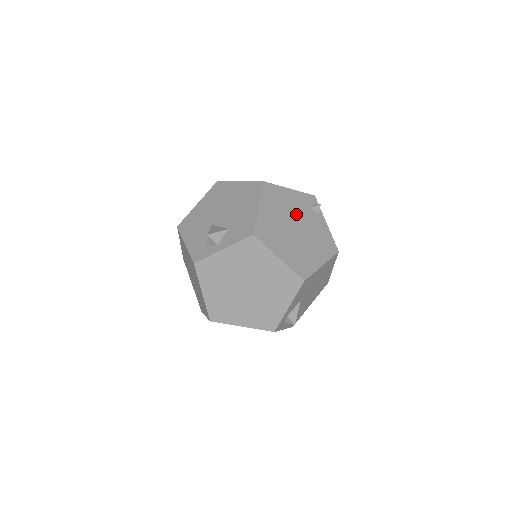
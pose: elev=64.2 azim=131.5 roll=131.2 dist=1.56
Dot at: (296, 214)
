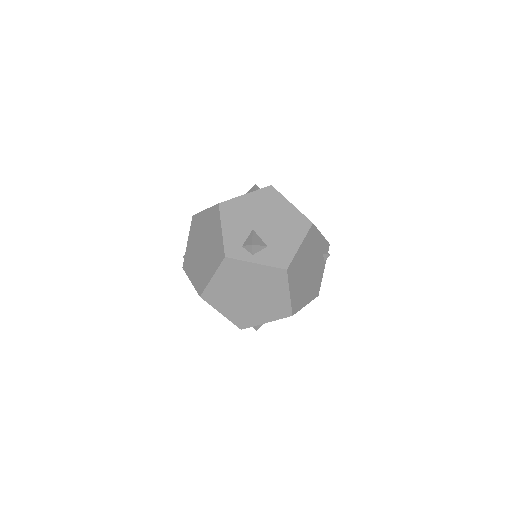
Dot at: (314, 258)
